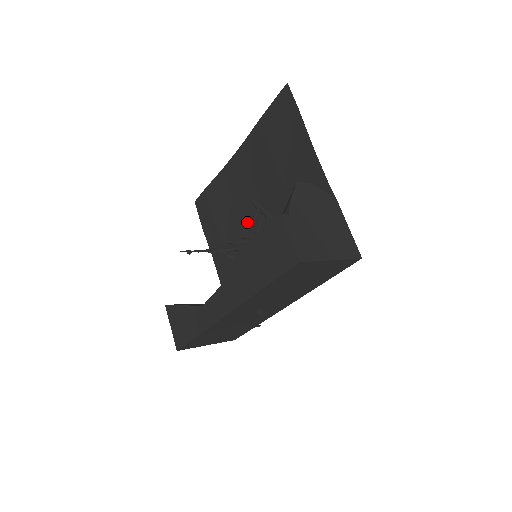
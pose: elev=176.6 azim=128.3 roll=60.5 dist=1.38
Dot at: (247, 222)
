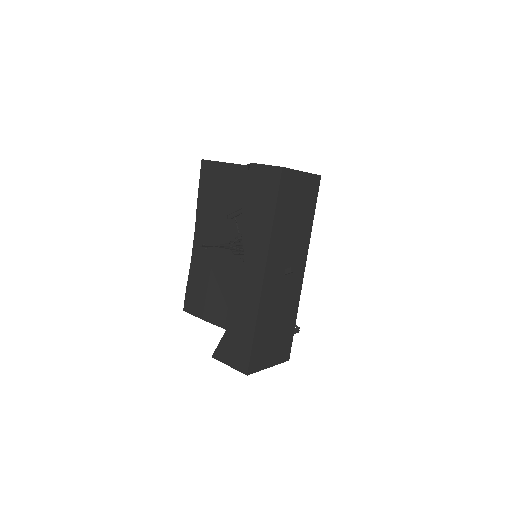
Dot at: (233, 267)
